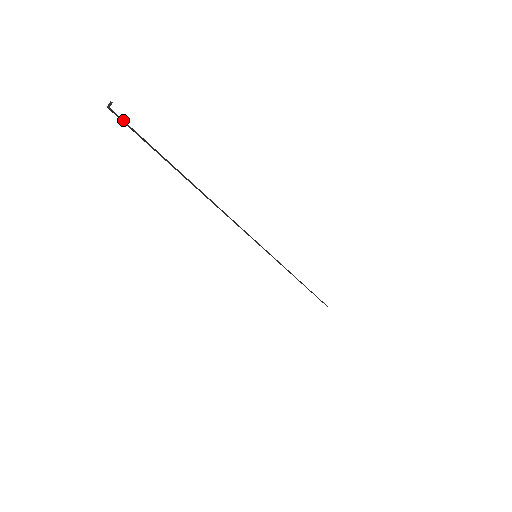
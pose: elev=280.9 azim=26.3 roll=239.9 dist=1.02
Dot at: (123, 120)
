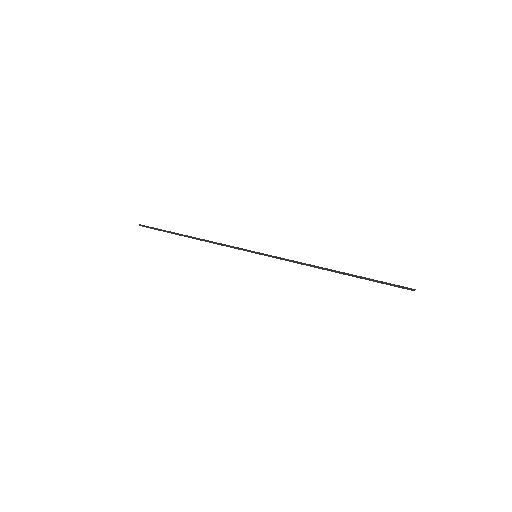
Dot at: (145, 226)
